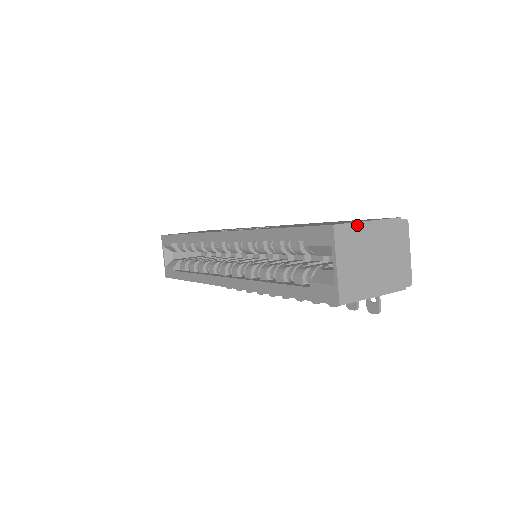
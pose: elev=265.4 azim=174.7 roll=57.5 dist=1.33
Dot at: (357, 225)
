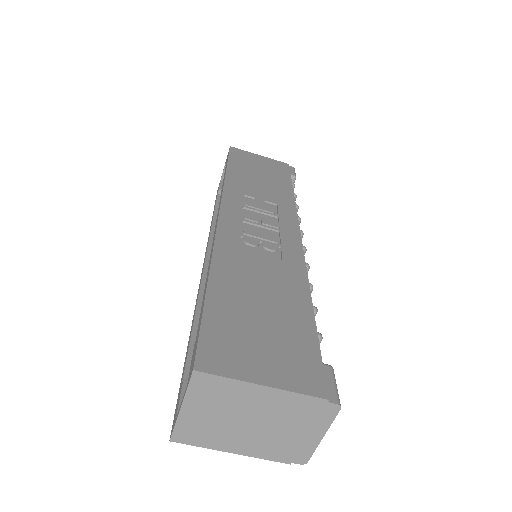
Dot at: (237, 383)
